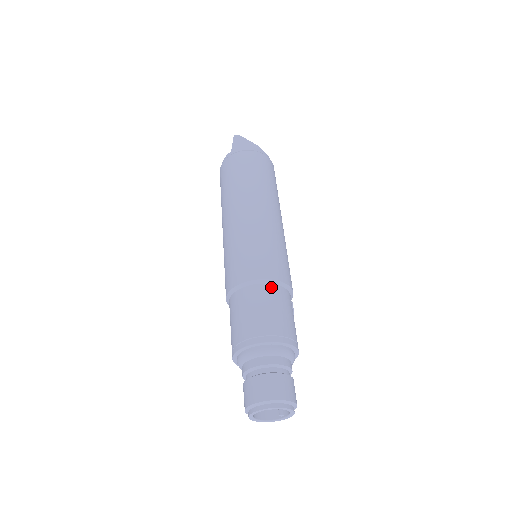
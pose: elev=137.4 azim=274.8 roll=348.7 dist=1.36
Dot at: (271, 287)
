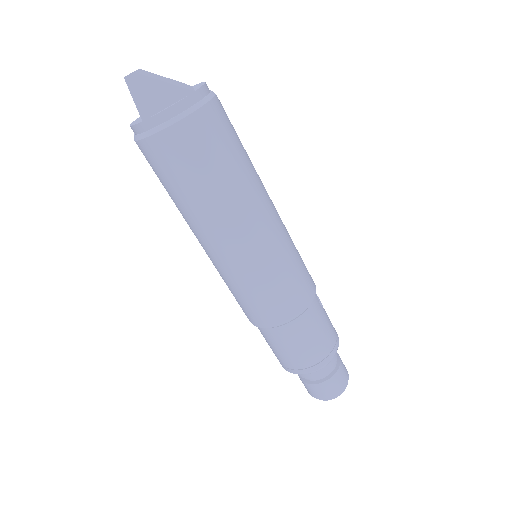
Dot at: (302, 319)
